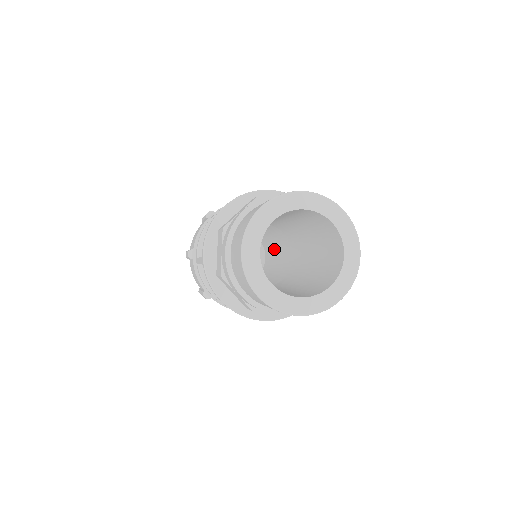
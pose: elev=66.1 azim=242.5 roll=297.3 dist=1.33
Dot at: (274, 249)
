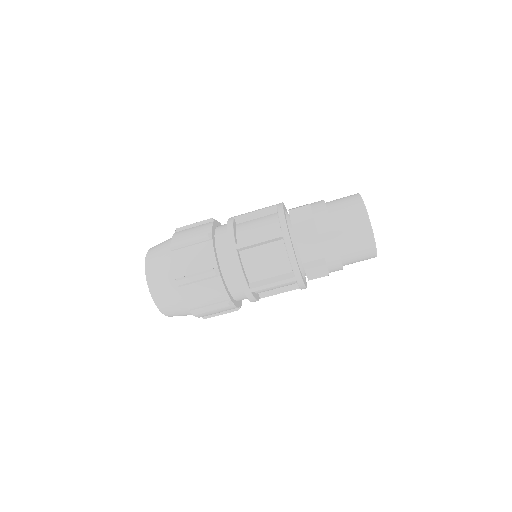
Dot at: occluded
